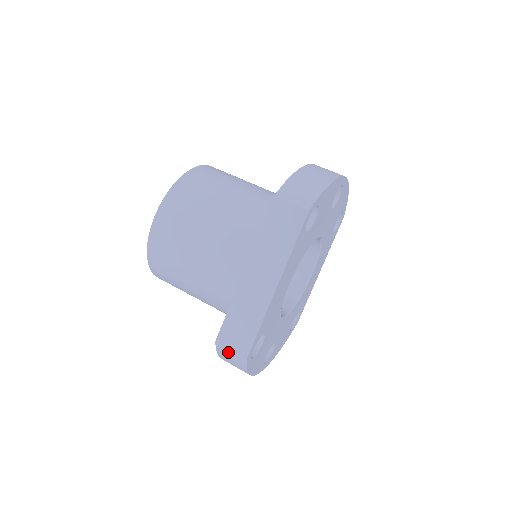
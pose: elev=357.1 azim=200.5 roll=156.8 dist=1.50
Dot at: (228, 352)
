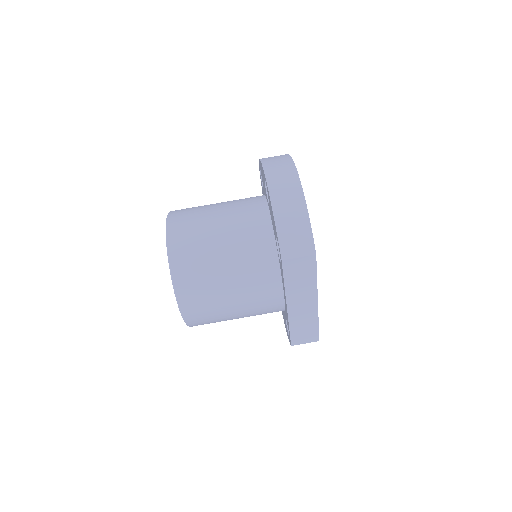
Dot at: occluded
